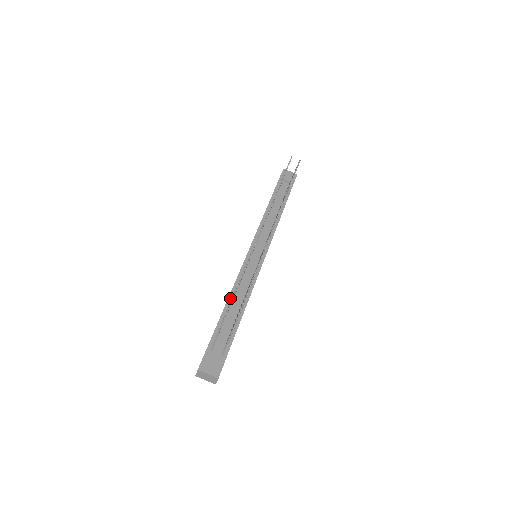
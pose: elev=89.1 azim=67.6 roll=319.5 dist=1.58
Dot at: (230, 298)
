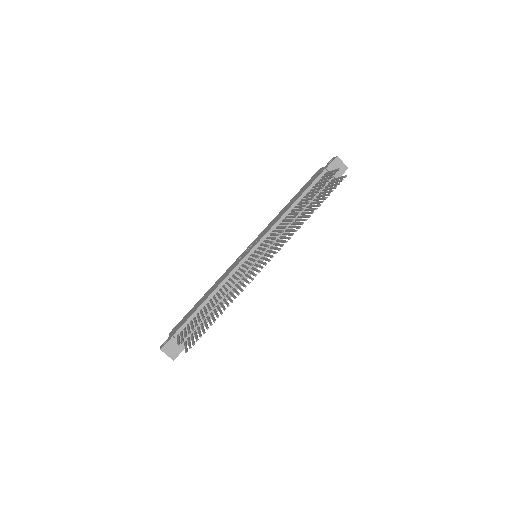
Dot at: (212, 295)
